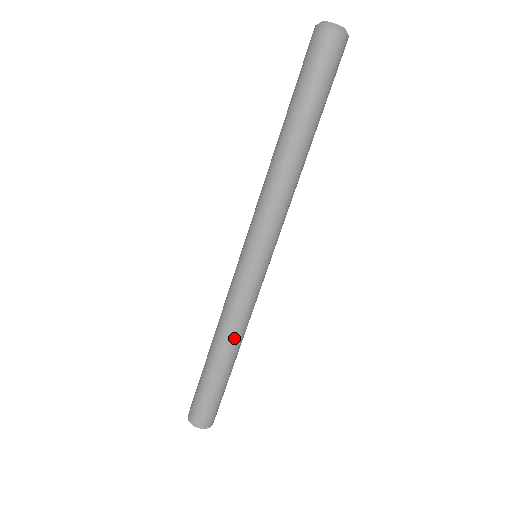
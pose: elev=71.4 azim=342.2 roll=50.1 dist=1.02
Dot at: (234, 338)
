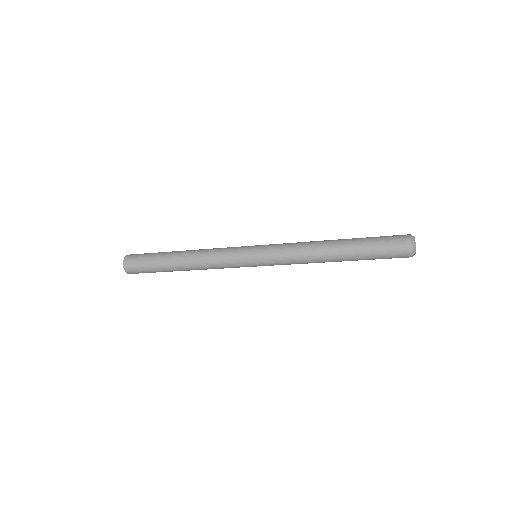
Dot at: occluded
